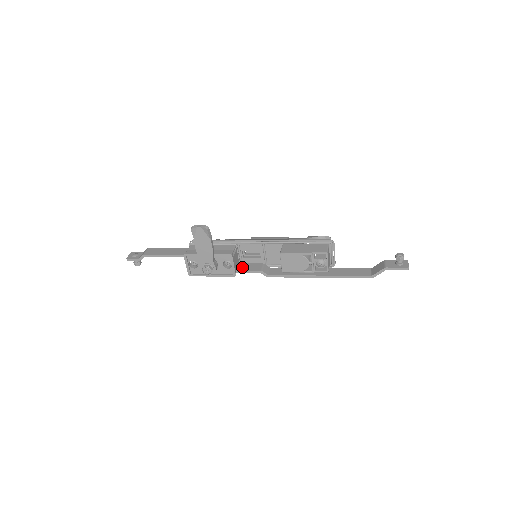
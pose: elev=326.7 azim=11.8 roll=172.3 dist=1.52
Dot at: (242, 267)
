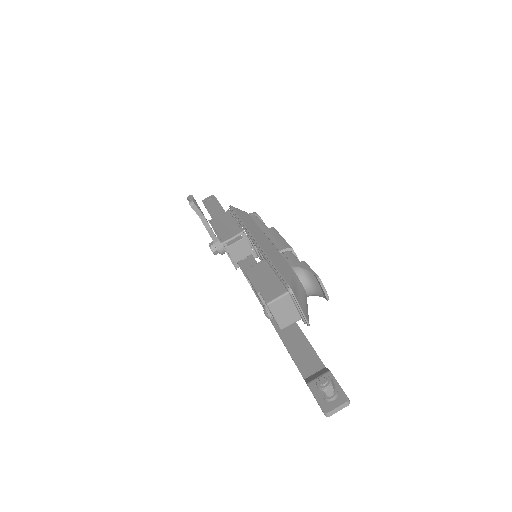
Dot at: (245, 262)
